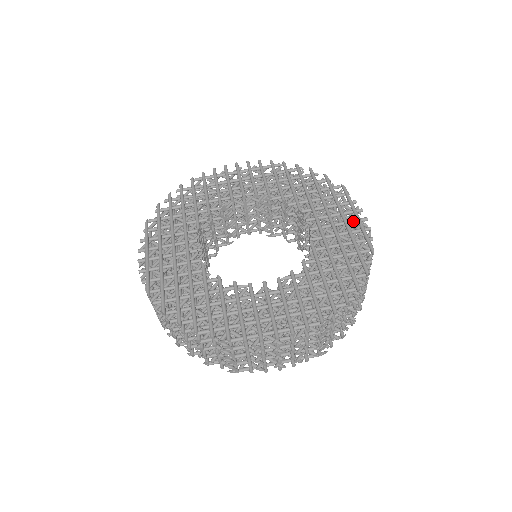
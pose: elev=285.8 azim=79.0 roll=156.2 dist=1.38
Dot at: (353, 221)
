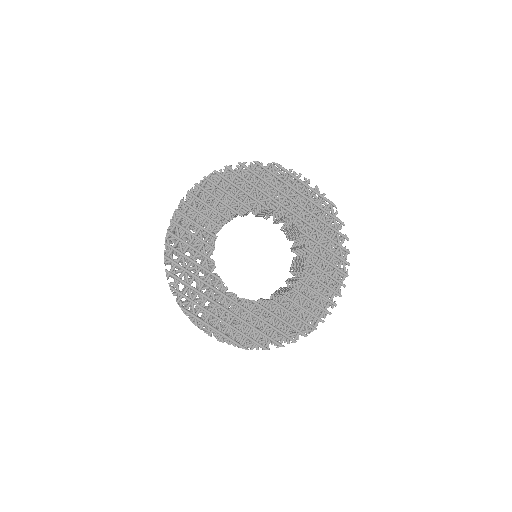
Dot at: (304, 189)
